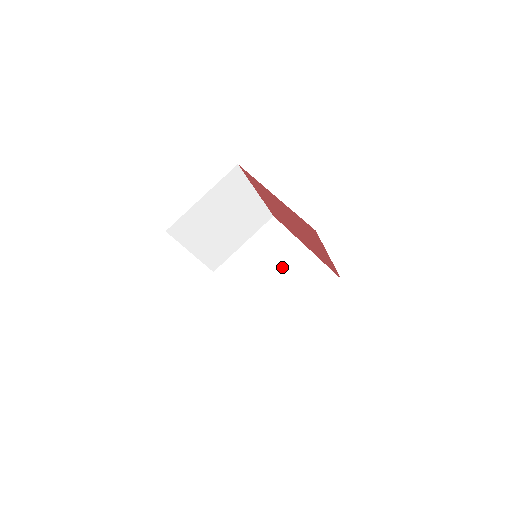
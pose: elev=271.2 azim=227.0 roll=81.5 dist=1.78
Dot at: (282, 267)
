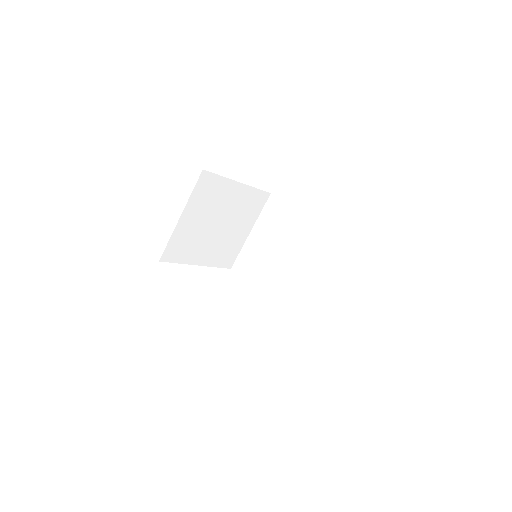
Dot at: (293, 249)
